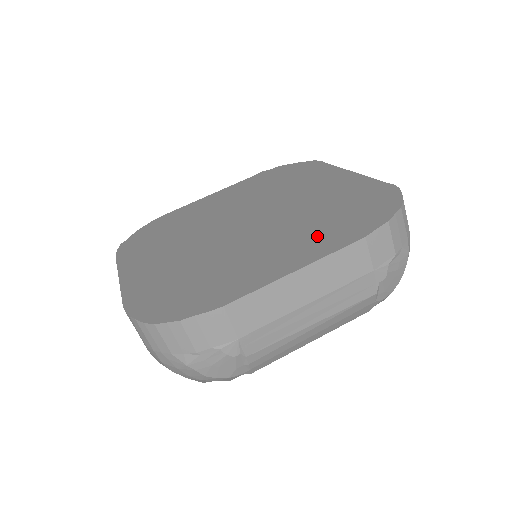
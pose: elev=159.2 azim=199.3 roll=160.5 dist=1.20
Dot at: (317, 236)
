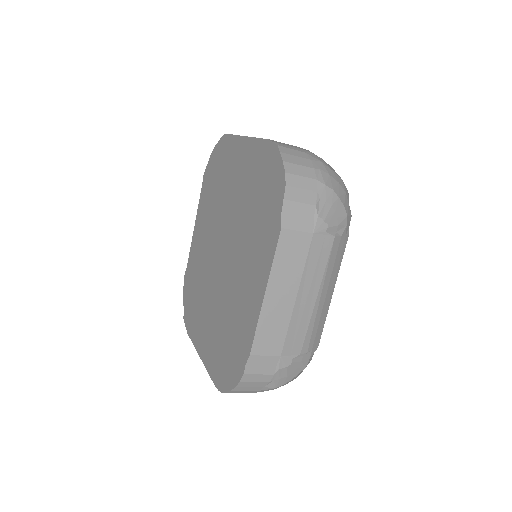
Dot at: (262, 247)
